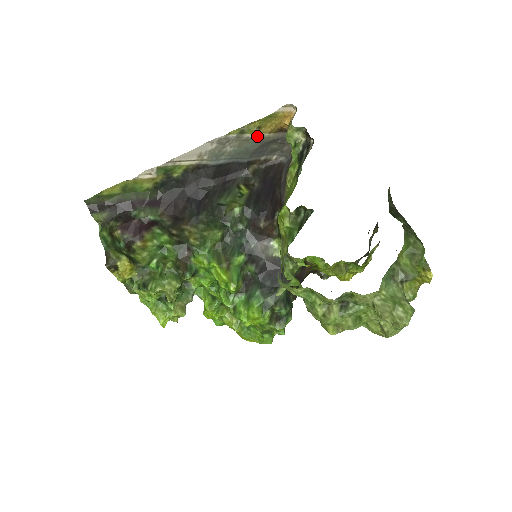
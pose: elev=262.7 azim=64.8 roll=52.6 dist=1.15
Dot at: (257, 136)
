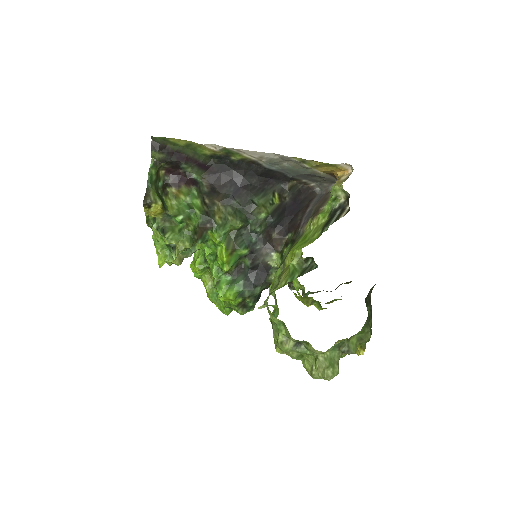
Dot at: (312, 168)
